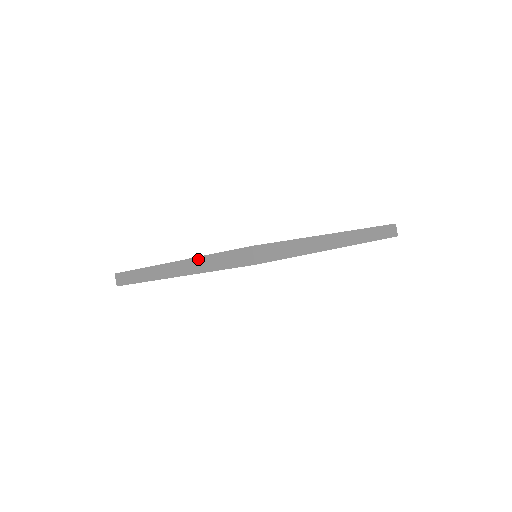
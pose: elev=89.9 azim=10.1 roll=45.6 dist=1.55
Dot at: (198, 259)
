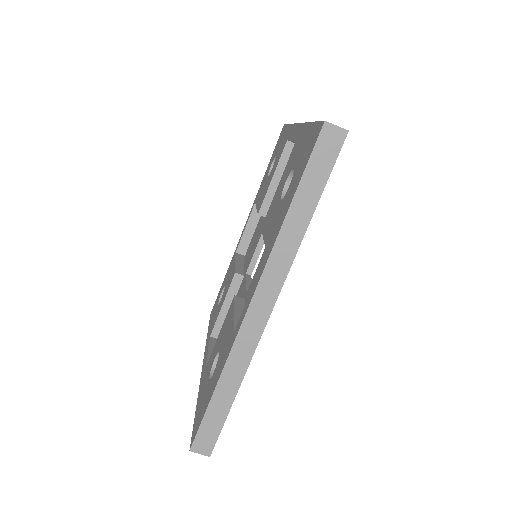
Dot at: (280, 238)
